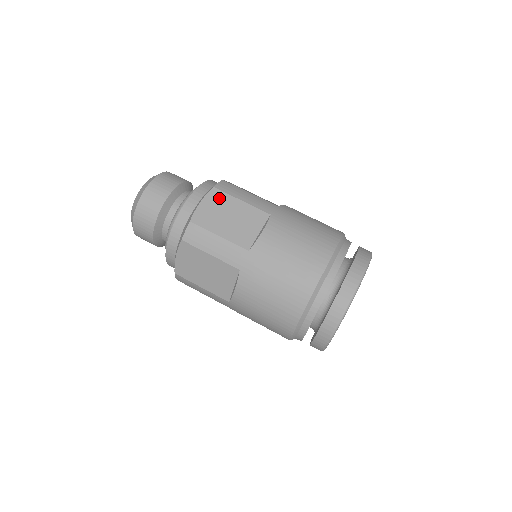
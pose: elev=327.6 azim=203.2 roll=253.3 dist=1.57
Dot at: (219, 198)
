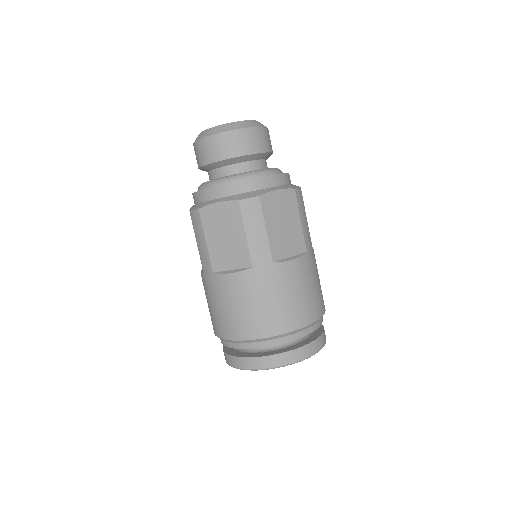
Dot at: (233, 214)
